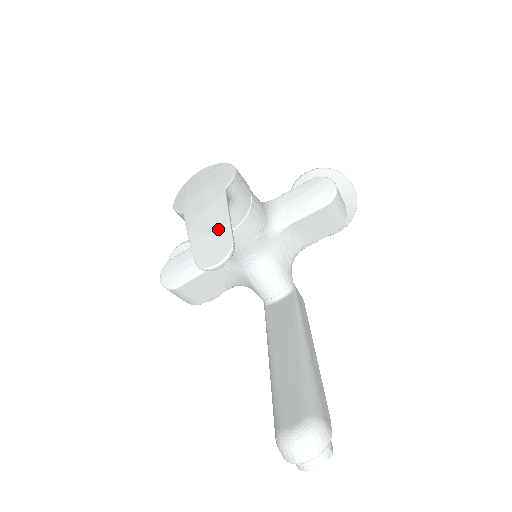
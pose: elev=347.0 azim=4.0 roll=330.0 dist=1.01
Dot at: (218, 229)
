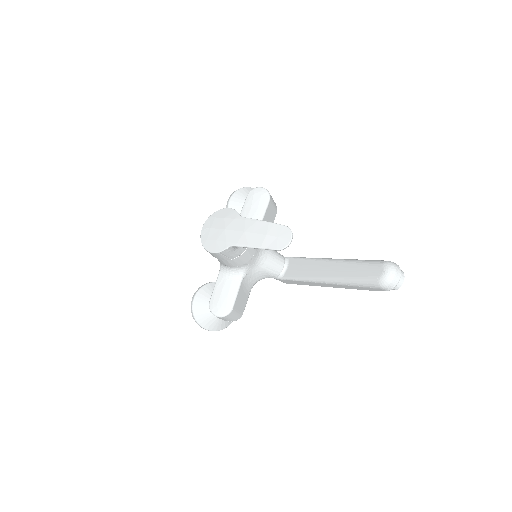
Dot at: (269, 229)
